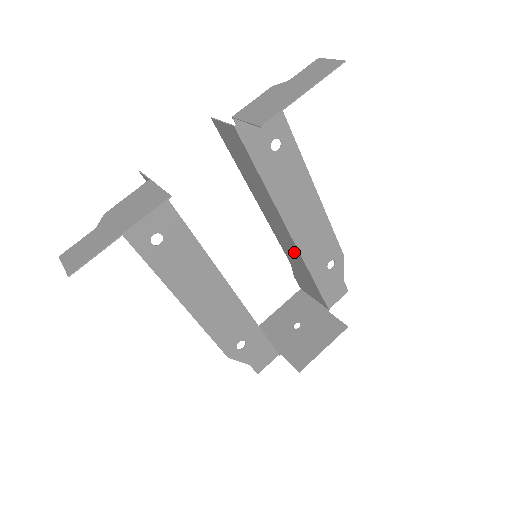
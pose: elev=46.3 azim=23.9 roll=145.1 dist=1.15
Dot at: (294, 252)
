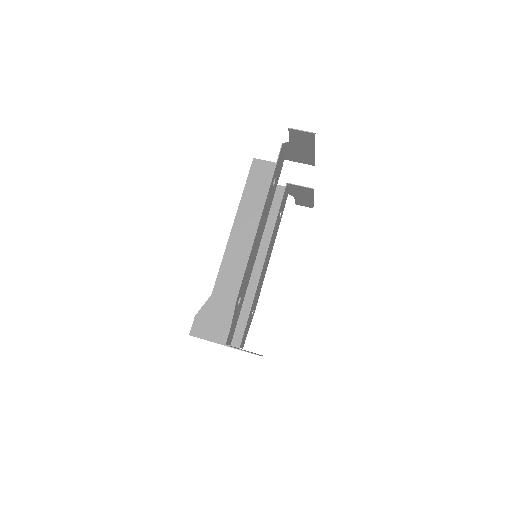
Dot at: (249, 283)
